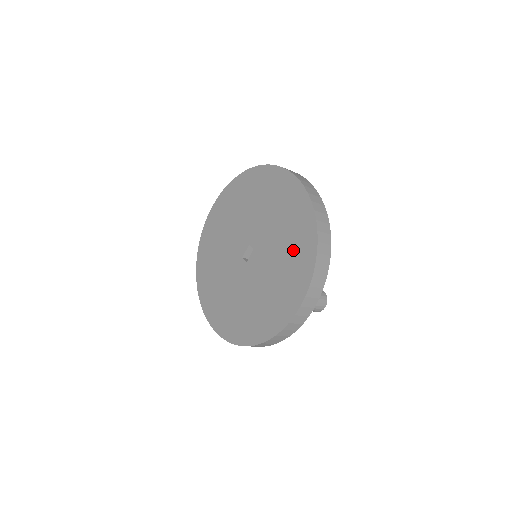
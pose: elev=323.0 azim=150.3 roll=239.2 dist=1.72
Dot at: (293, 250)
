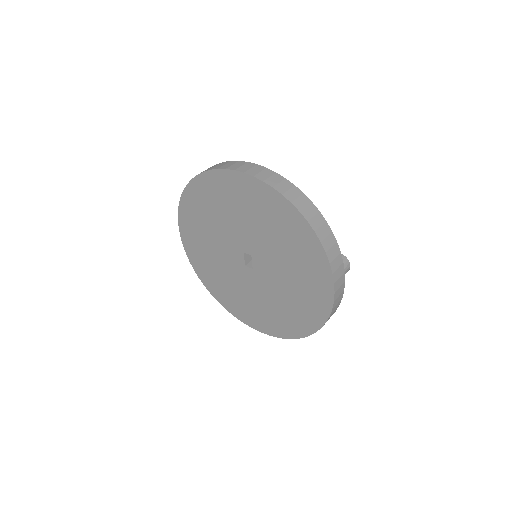
Dot at: (294, 246)
